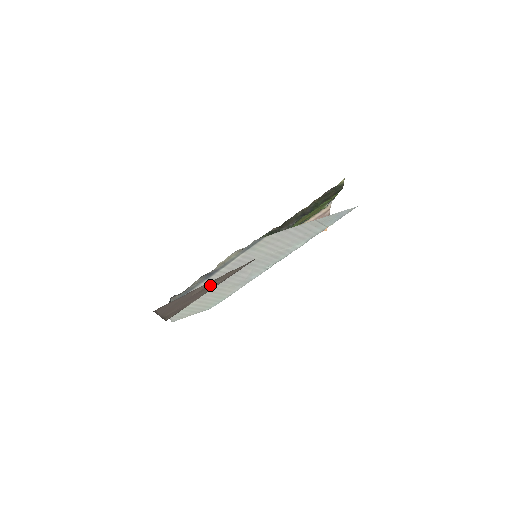
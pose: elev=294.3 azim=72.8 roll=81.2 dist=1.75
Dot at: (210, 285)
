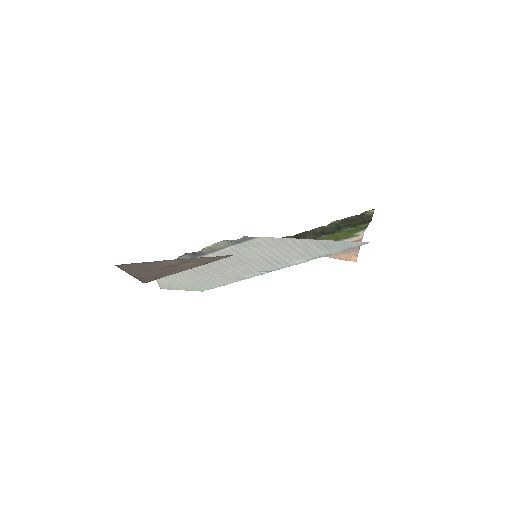
Dot at: (184, 263)
